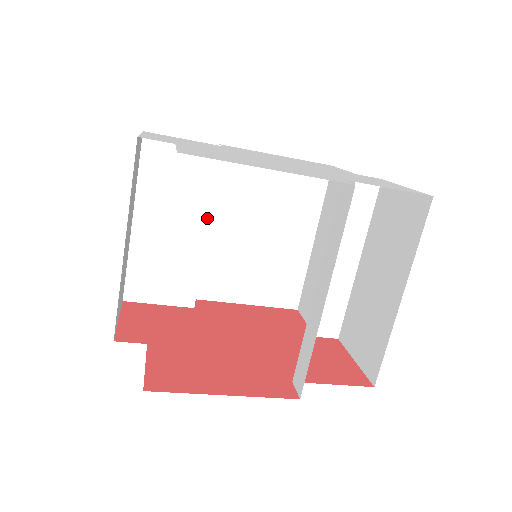
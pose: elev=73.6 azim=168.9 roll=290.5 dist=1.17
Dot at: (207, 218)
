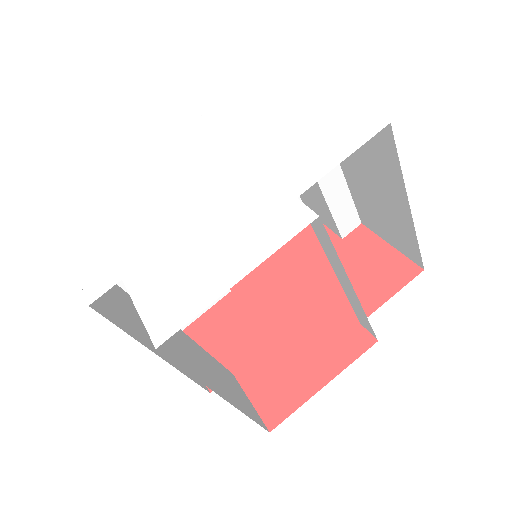
Dot at: occluded
